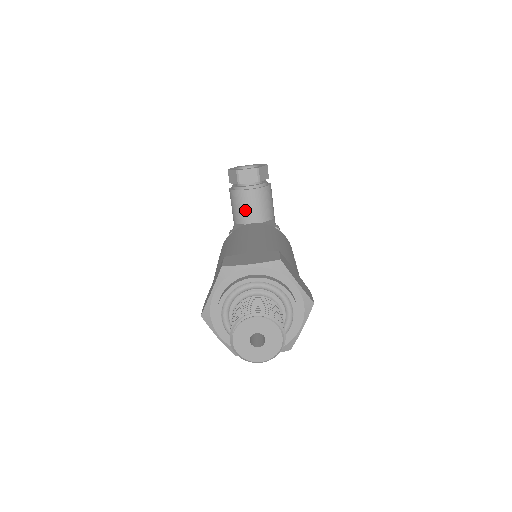
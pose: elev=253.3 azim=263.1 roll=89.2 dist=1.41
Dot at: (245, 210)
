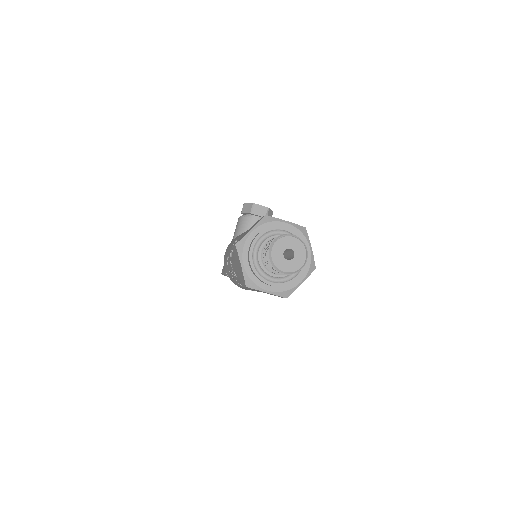
Dot at: occluded
